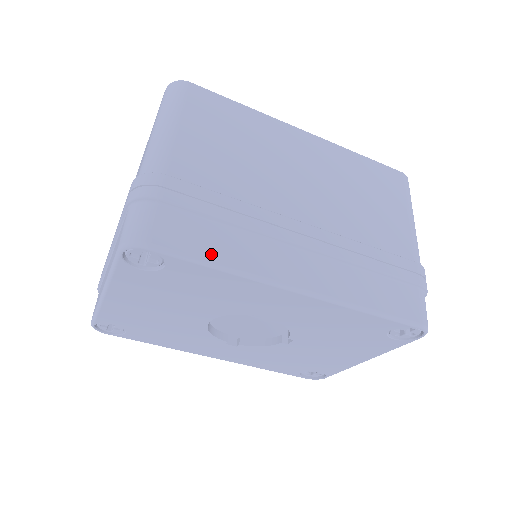
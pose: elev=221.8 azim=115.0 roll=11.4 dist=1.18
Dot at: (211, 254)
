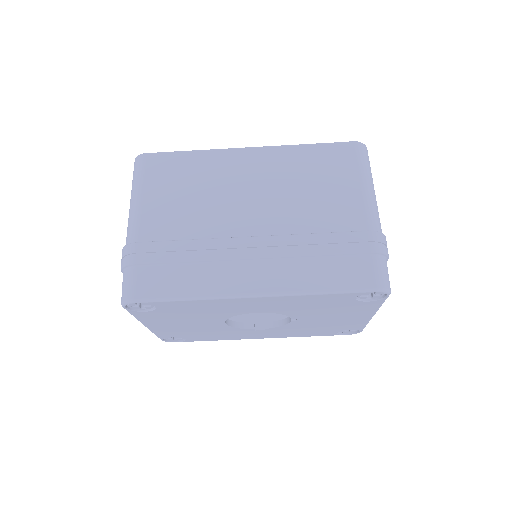
Dot at: (179, 291)
